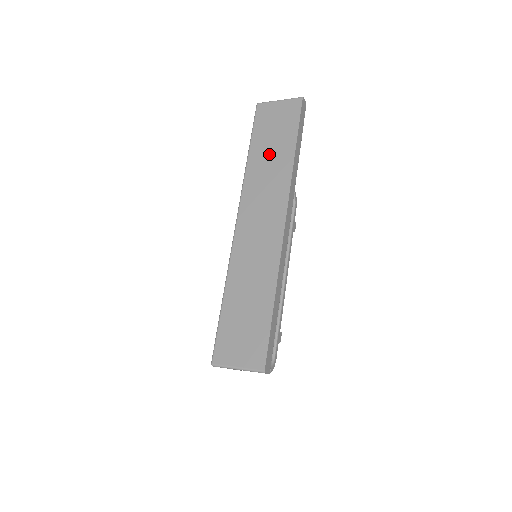
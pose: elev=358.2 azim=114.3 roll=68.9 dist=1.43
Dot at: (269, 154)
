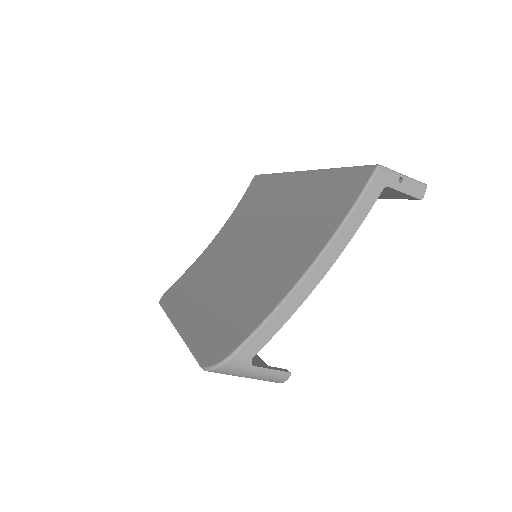
Dot at: occluded
